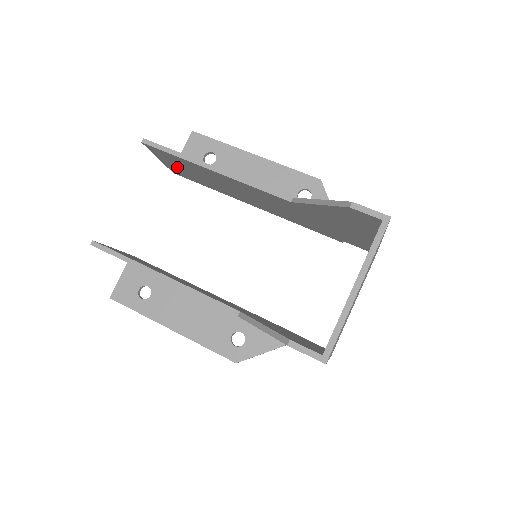
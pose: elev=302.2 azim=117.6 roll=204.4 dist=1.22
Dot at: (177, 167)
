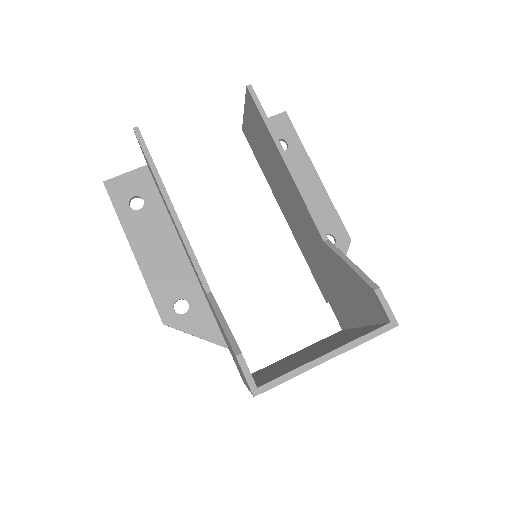
Dot at: (253, 129)
